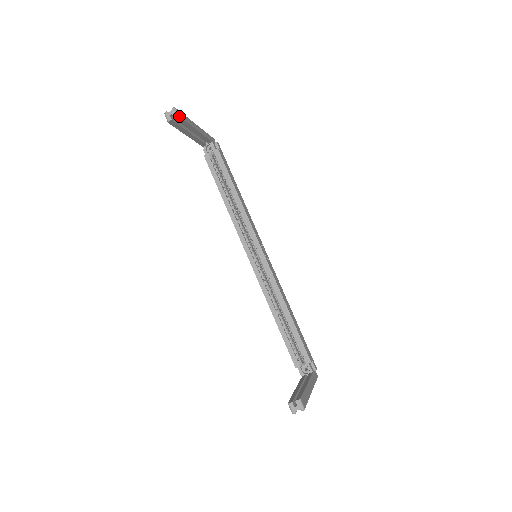
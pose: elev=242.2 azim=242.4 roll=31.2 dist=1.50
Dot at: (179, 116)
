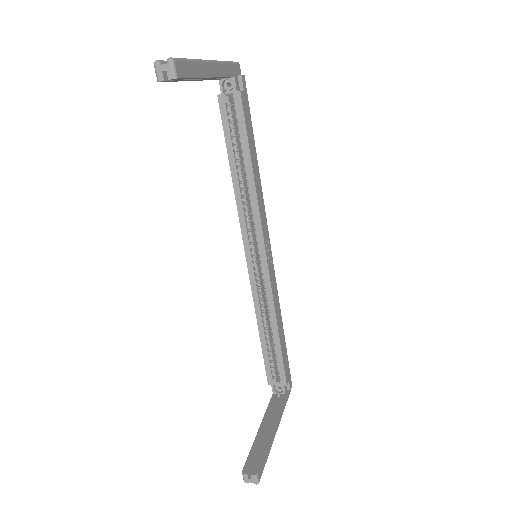
Dot at: (178, 77)
